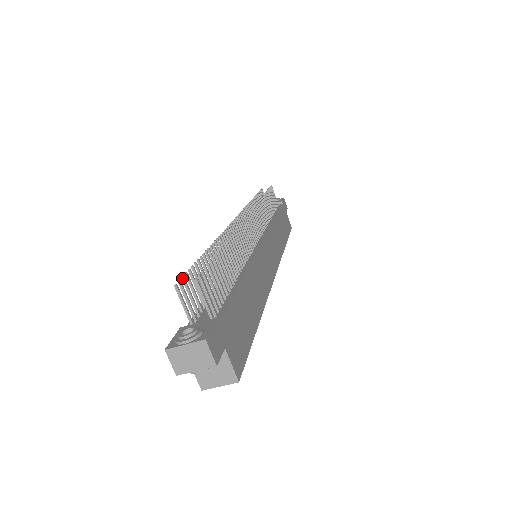
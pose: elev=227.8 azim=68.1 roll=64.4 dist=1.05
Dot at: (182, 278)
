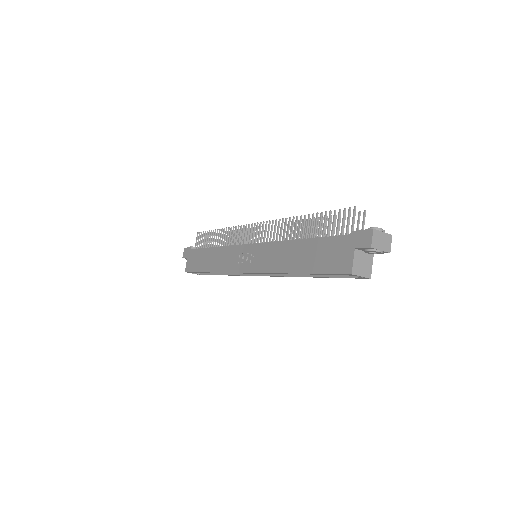
Dot at: (345, 209)
